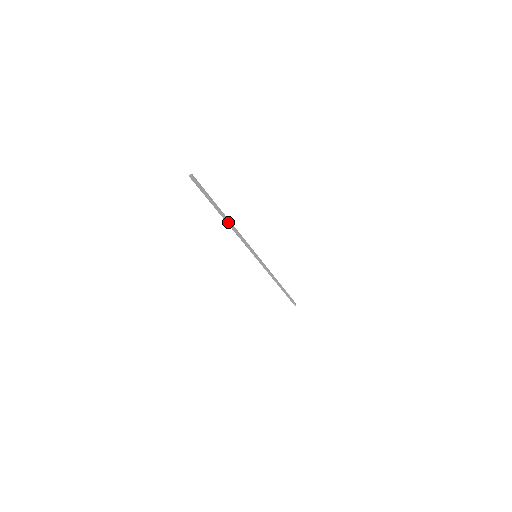
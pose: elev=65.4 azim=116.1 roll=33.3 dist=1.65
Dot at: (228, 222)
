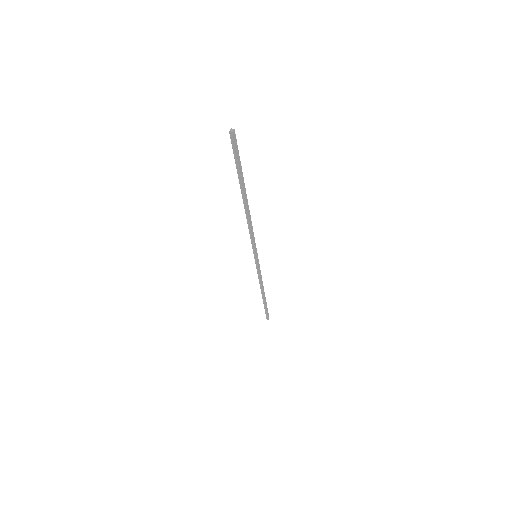
Dot at: (247, 206)
